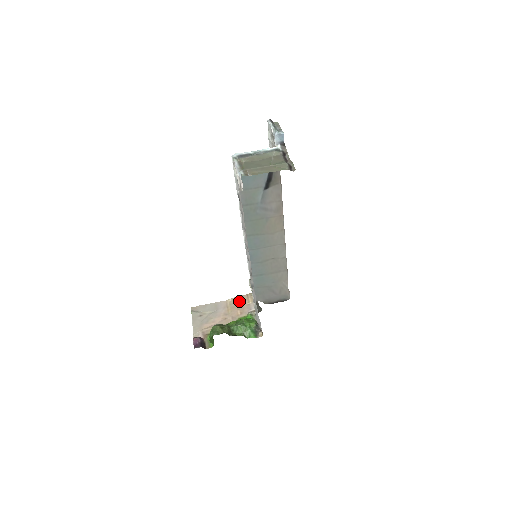
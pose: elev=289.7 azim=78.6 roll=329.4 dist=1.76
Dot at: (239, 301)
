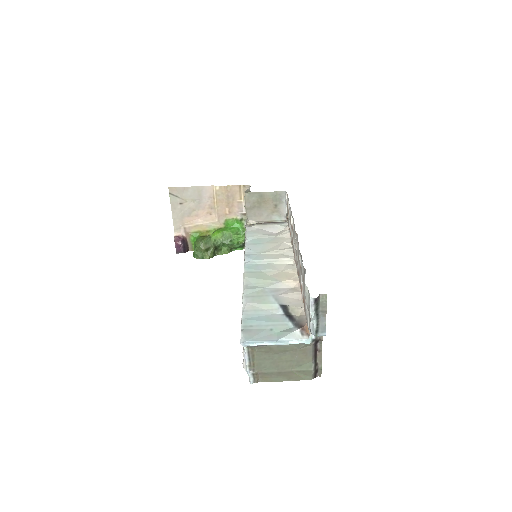
Dot at: (229, 194)
